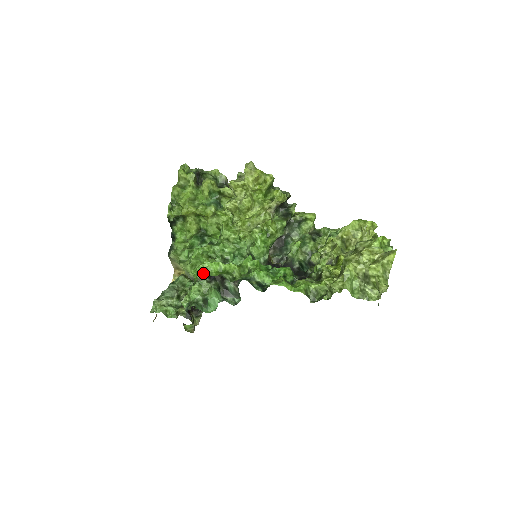
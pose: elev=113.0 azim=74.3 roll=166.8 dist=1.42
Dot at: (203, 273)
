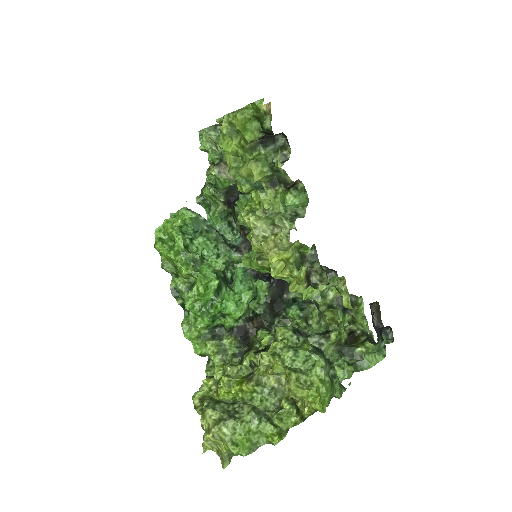
Dot at: (168, 235)
